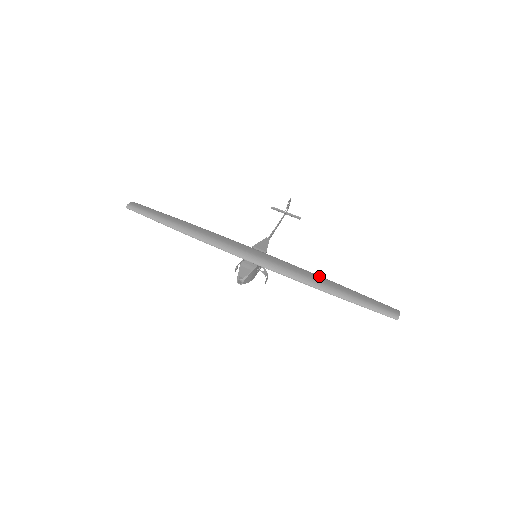
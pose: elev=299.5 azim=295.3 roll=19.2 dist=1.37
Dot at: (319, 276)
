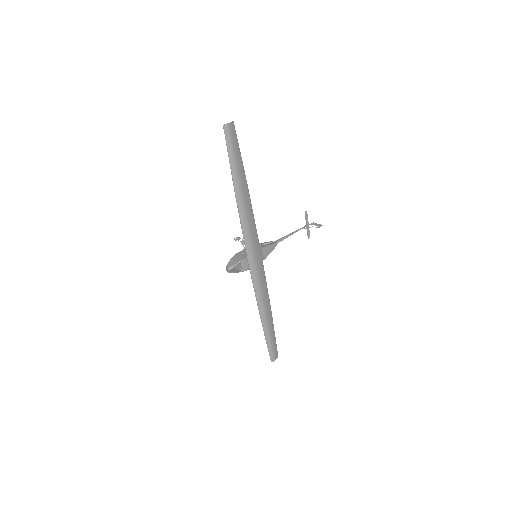
Dot at: occluded
